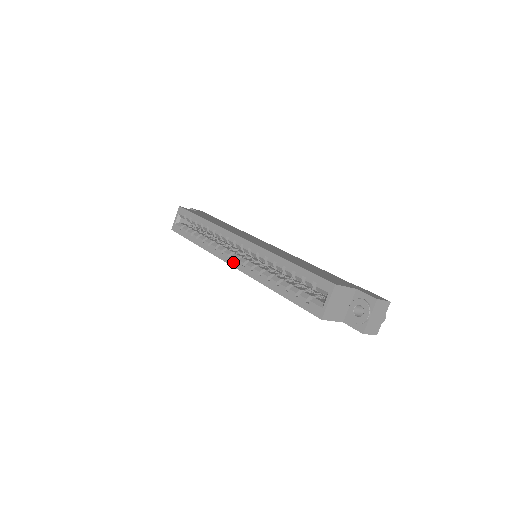
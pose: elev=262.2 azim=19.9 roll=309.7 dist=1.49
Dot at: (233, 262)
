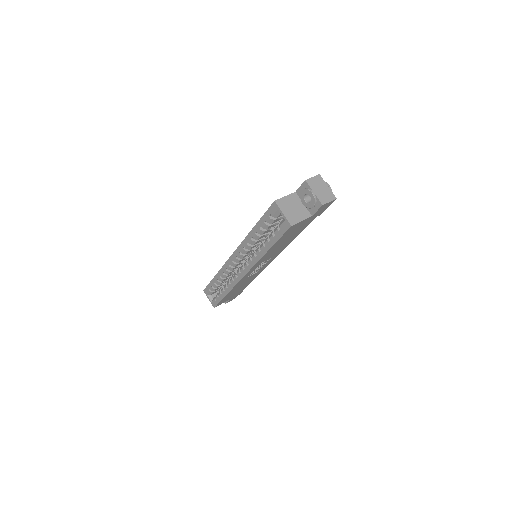
Dot at: (244, 272)
